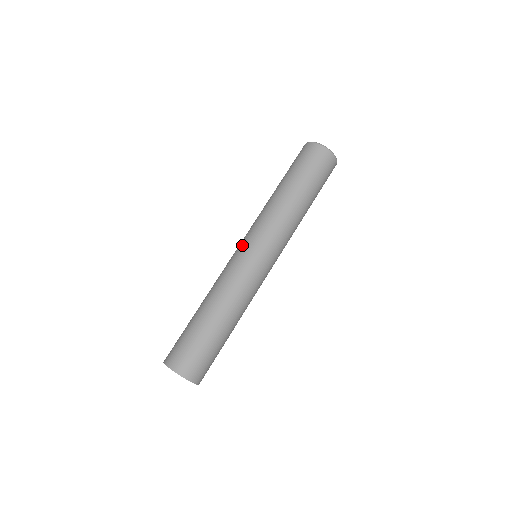
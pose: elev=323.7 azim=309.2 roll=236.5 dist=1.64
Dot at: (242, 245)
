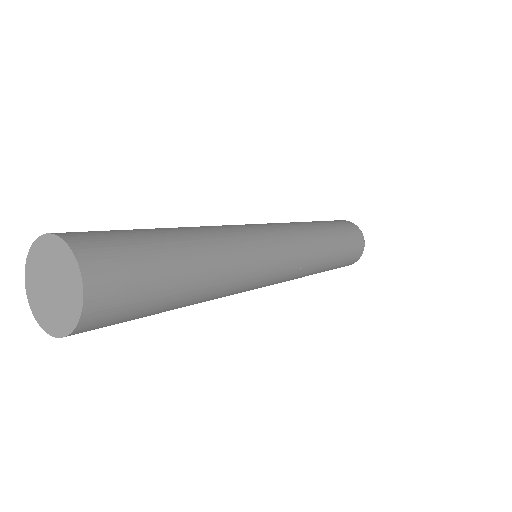
Dot at: occluded
